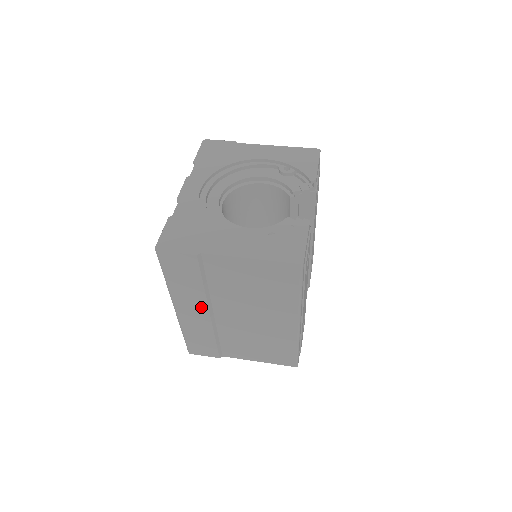
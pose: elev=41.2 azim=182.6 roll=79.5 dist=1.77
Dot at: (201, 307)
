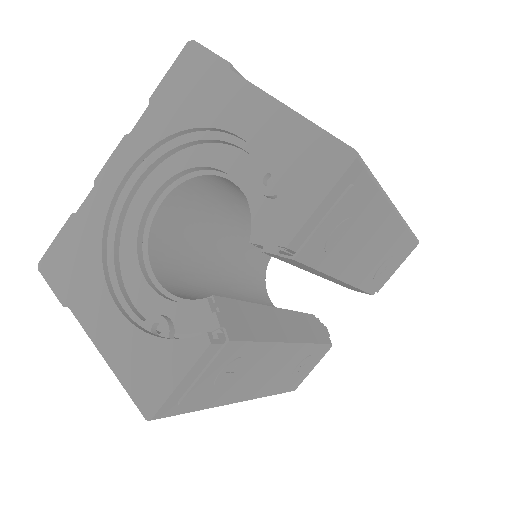
Dot at: occluded
